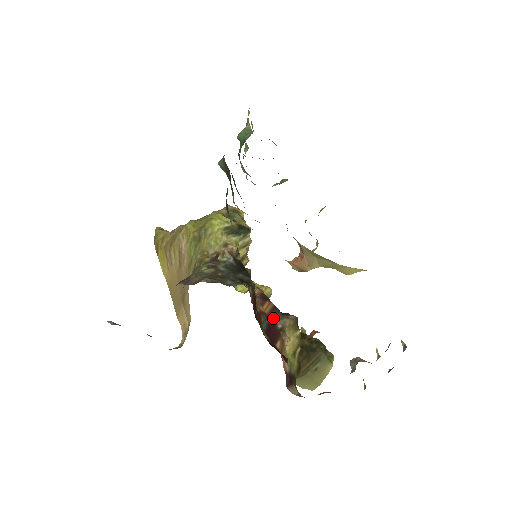
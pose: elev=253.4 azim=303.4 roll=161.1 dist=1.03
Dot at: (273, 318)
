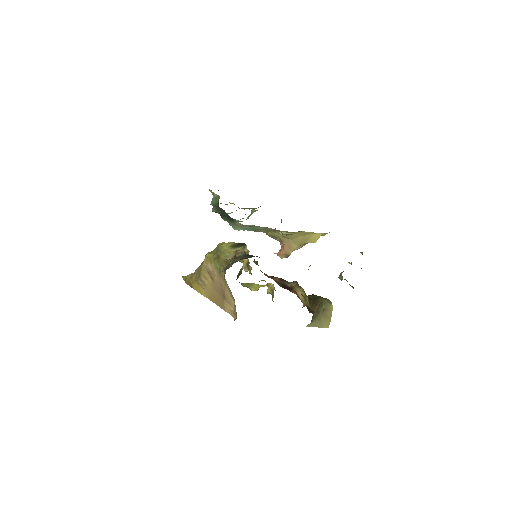
Dot at: (283, 283)
